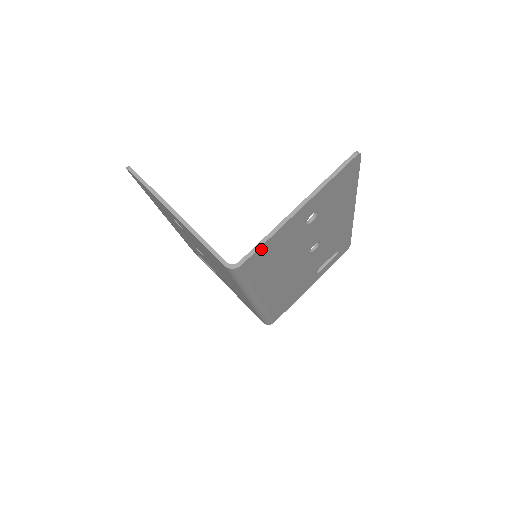
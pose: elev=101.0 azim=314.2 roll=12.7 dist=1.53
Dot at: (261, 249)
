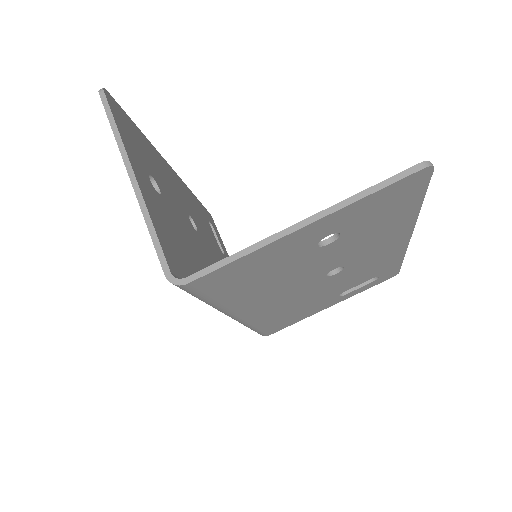
Dot at: (226, 268)
